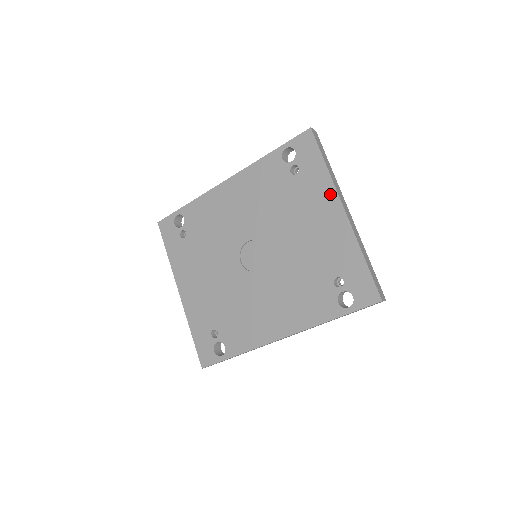
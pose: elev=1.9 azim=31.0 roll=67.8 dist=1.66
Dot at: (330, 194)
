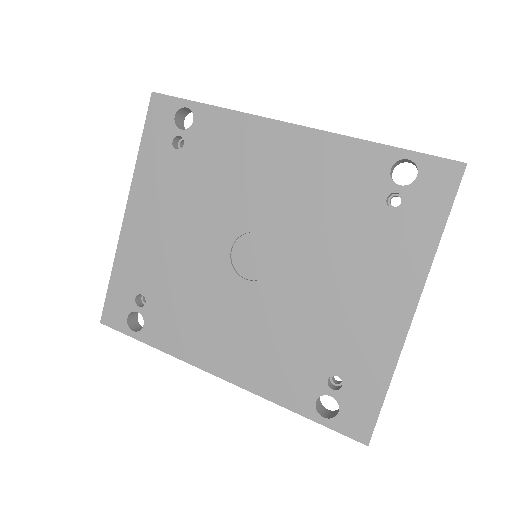
Dot at: (414, 277)
